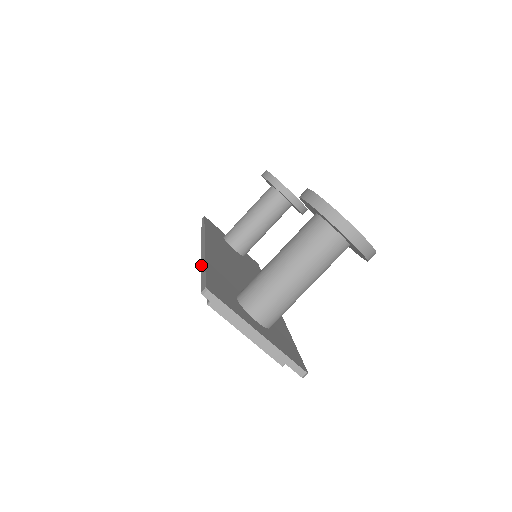
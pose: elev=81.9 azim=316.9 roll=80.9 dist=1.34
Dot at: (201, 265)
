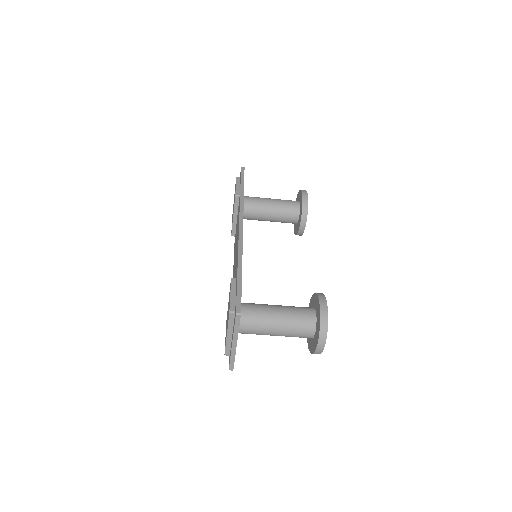
Dot at: (238, 268)
